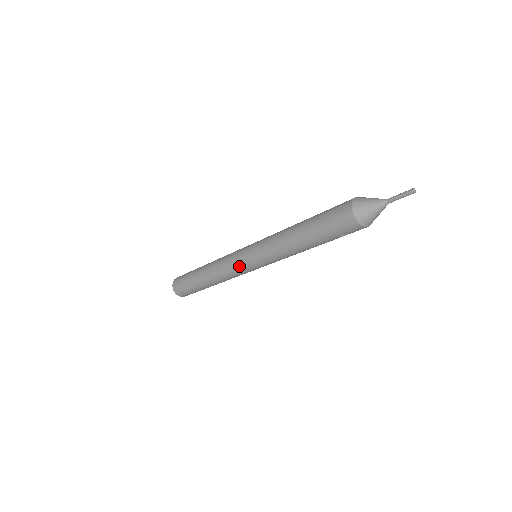
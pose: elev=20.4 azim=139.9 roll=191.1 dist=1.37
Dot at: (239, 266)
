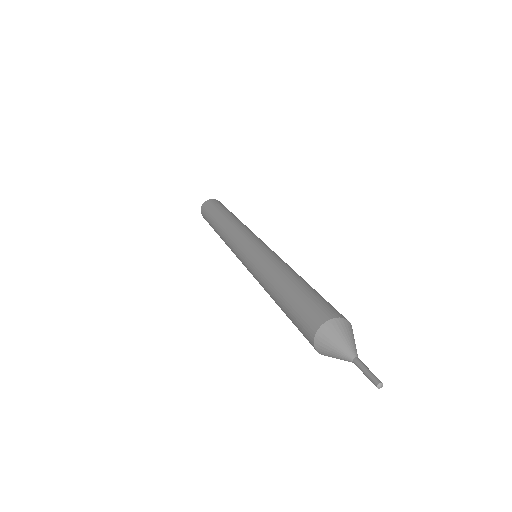
Dot at: occluded
